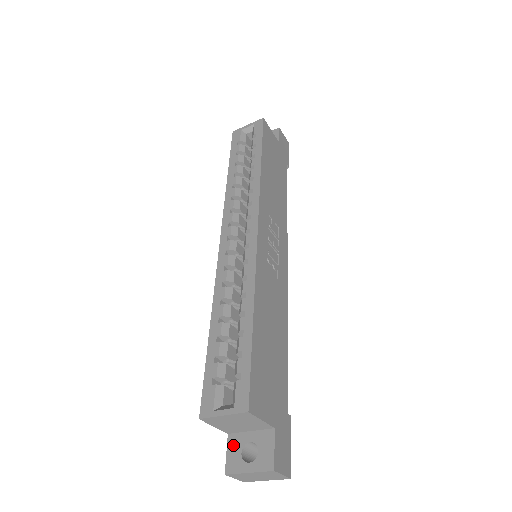
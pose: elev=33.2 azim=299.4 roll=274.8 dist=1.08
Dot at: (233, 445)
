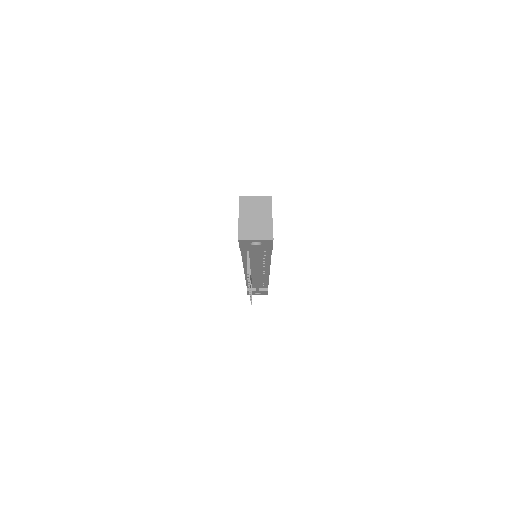
Dot at: occluded
